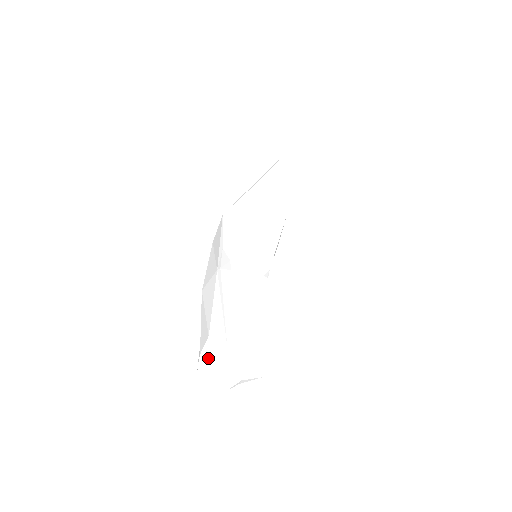
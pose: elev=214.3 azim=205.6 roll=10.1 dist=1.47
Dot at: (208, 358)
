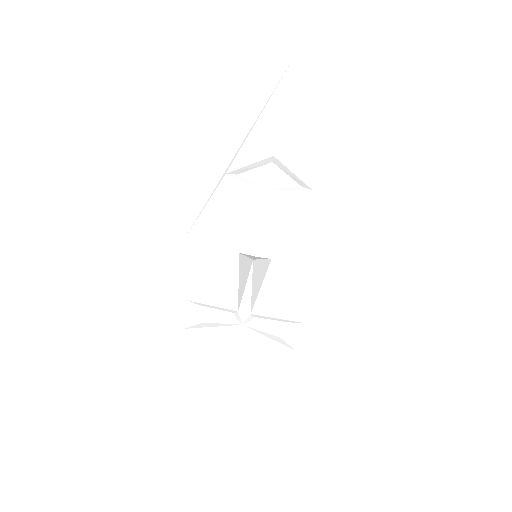
Dot at: occluded
